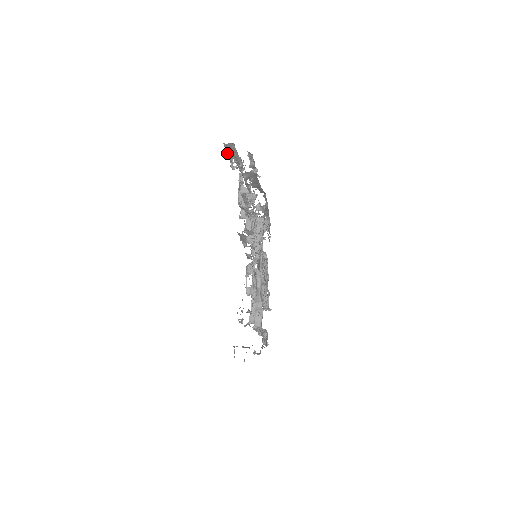
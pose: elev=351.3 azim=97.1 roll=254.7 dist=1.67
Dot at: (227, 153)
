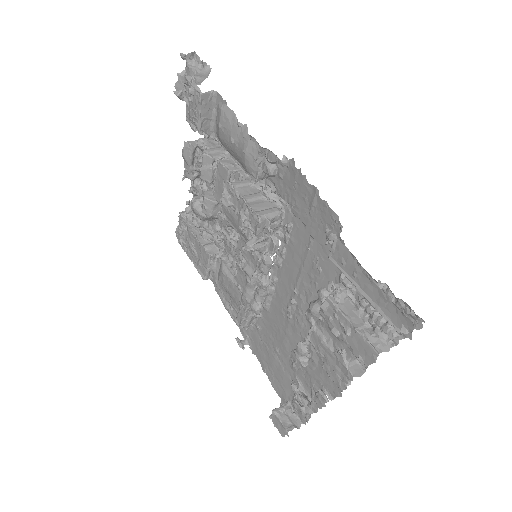
Dot at: (371, 304)
